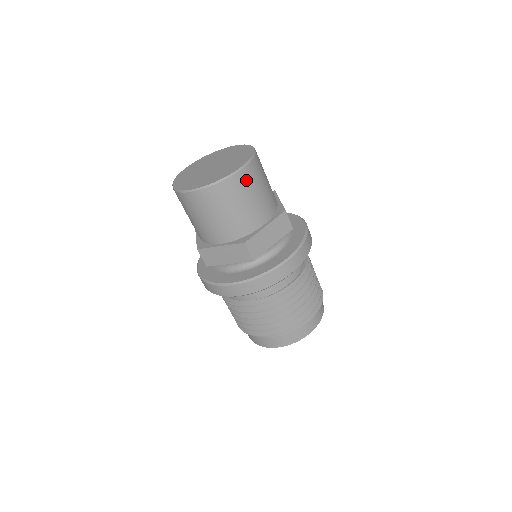
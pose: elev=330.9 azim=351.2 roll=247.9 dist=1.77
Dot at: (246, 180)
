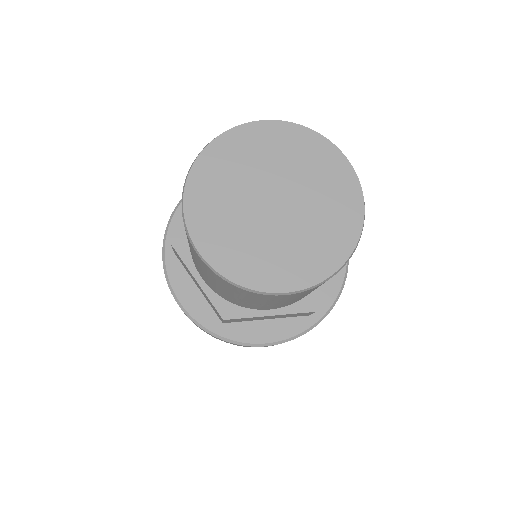
Dot at: (288, 297)
